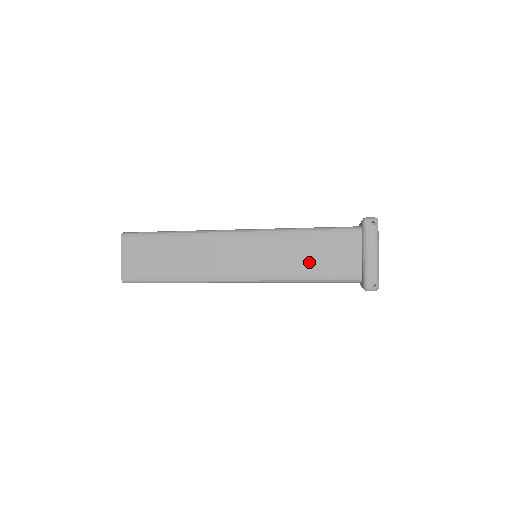
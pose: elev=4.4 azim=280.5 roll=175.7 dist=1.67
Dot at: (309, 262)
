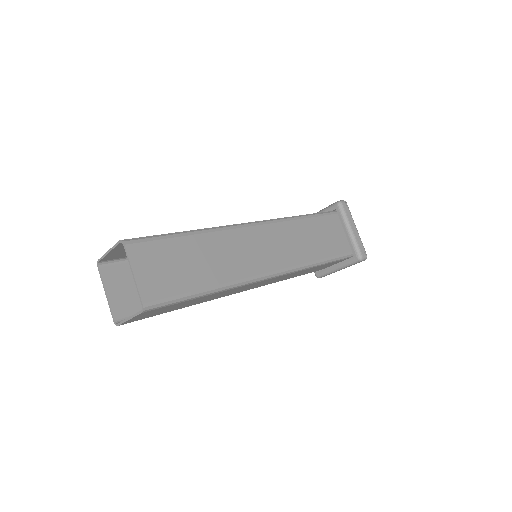
Dot at: occluded
